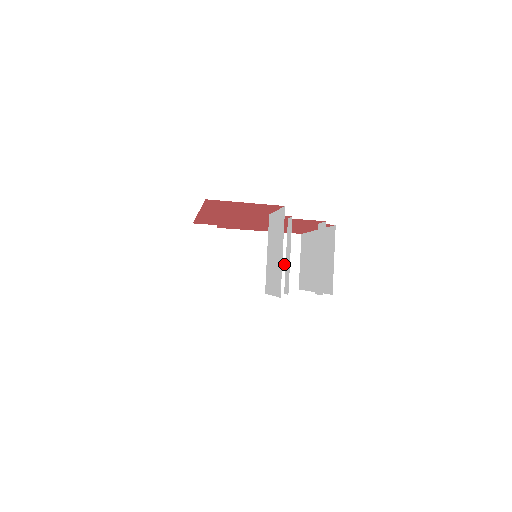
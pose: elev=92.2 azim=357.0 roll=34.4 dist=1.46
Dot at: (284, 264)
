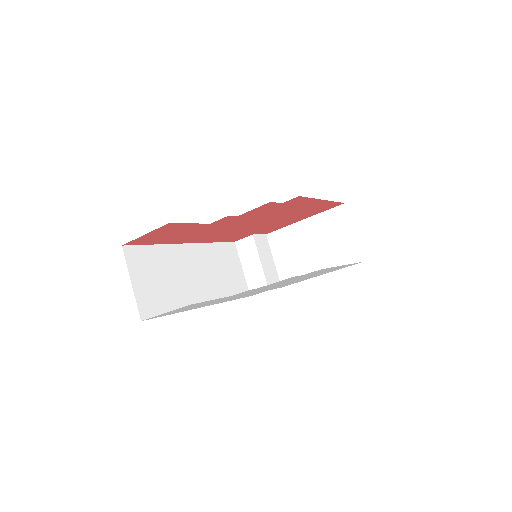
Dot at: (339, 241)
